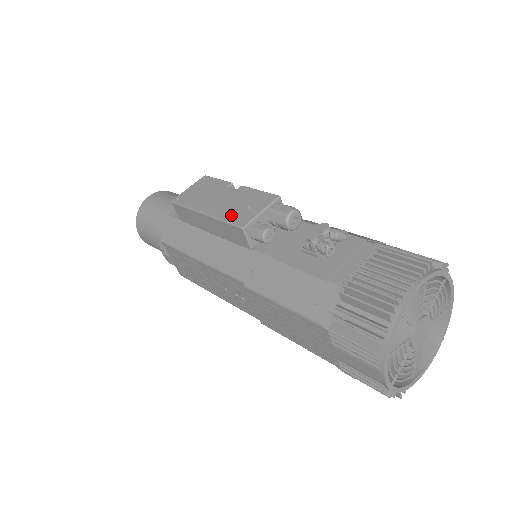
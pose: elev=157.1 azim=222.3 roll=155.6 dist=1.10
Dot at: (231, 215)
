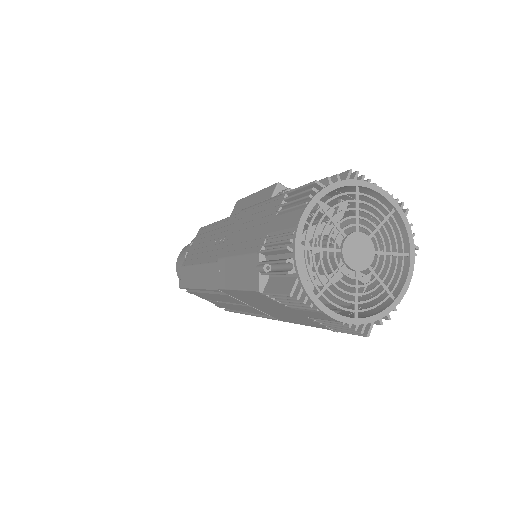
Dot at: occluded
